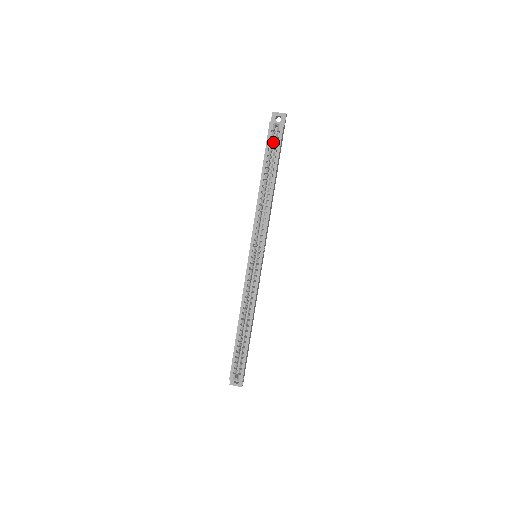
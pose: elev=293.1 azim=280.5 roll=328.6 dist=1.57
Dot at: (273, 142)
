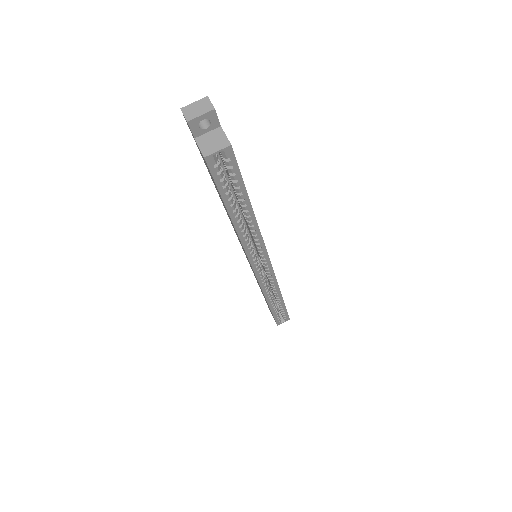
Dot at: occluded
